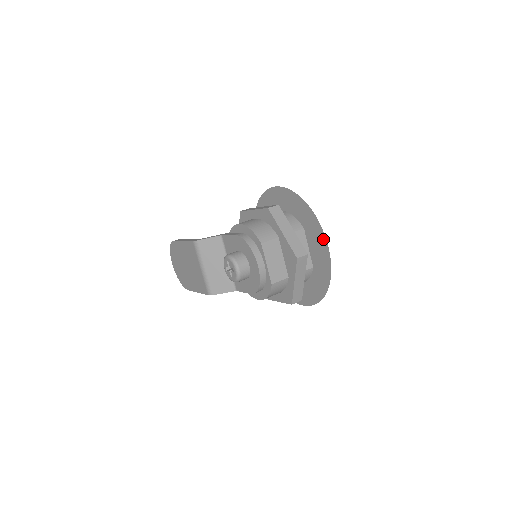
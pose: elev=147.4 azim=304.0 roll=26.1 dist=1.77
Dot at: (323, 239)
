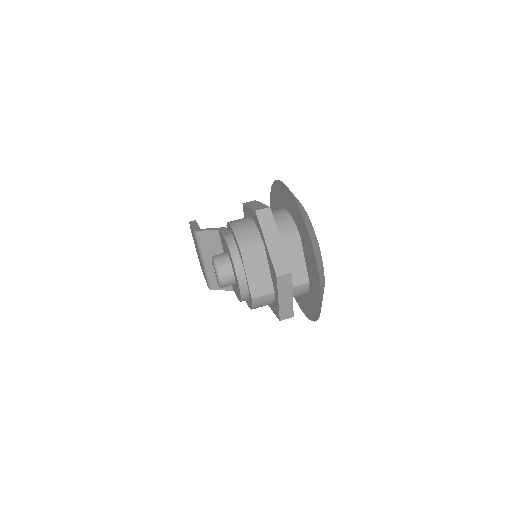
Dot at: (313, 256)
